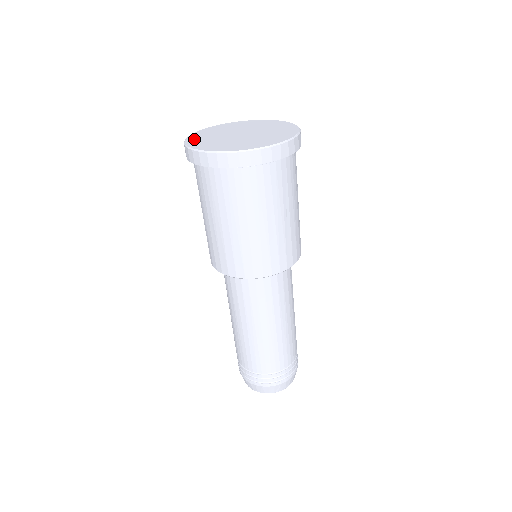
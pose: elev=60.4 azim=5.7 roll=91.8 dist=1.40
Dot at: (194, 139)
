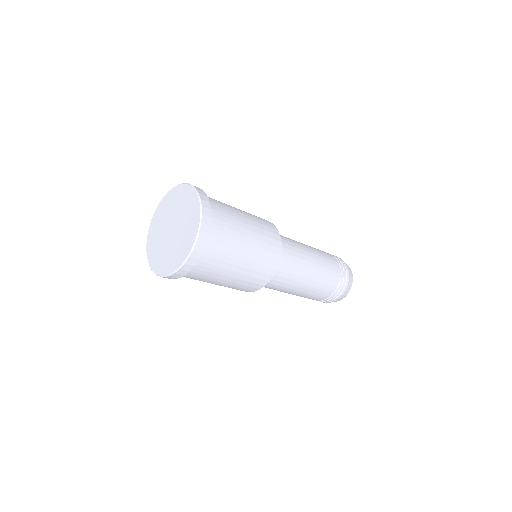
Dot at: (150, 237)
